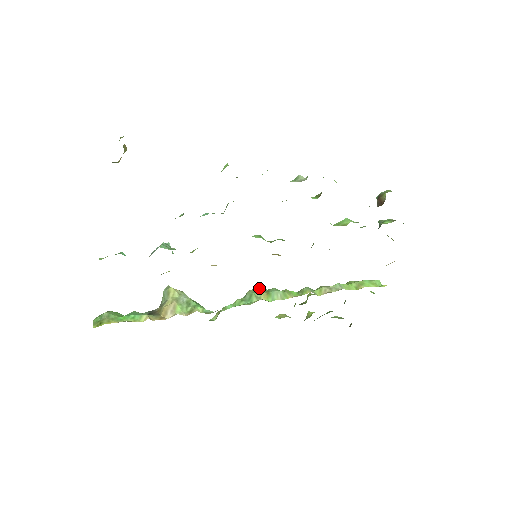
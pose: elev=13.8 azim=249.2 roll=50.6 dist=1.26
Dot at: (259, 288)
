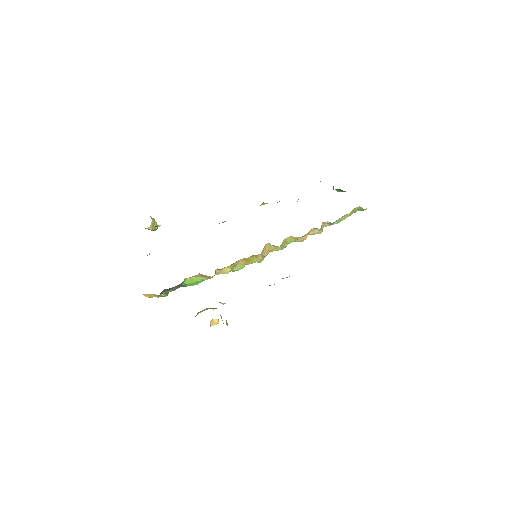
Dot at: occluded
